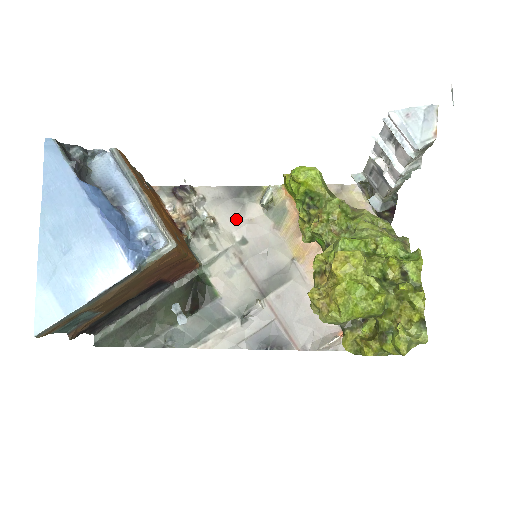
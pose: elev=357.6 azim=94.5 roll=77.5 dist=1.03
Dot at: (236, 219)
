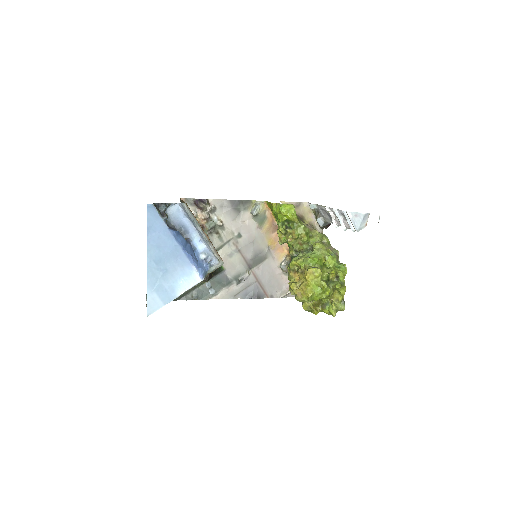
Dot at: (235, 222)
